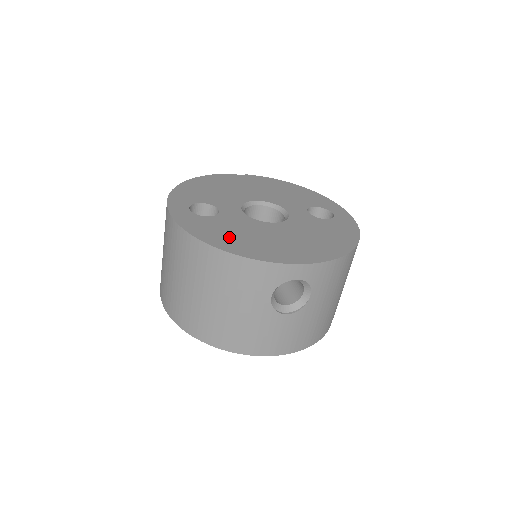
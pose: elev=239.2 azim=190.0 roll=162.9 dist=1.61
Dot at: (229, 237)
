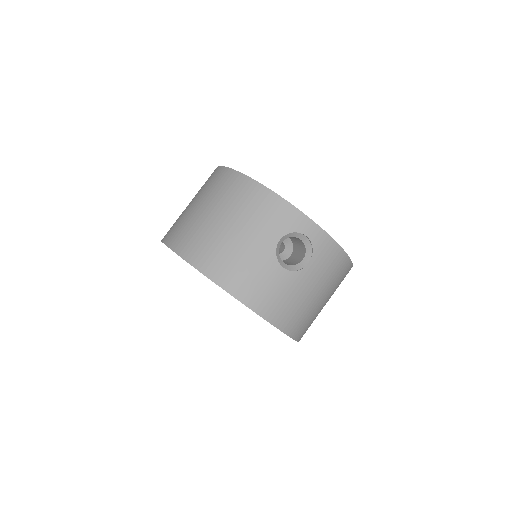
Dot at: occluded
